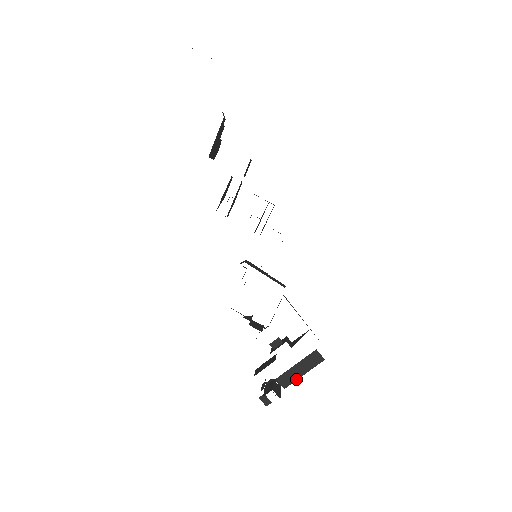
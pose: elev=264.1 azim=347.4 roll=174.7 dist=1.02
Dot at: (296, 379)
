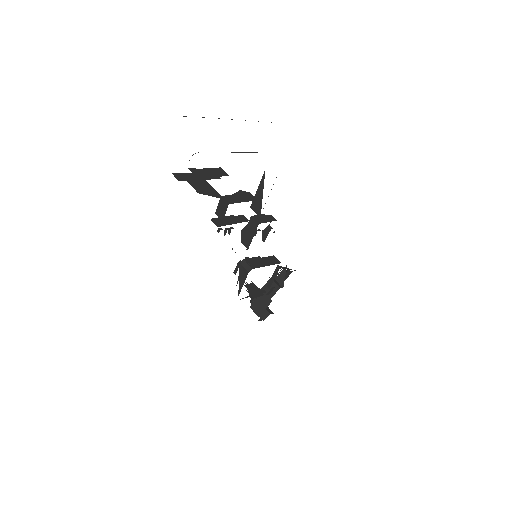
Dot at: occluded
